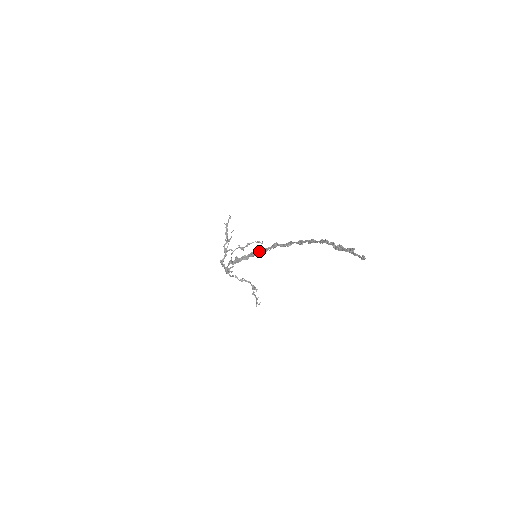
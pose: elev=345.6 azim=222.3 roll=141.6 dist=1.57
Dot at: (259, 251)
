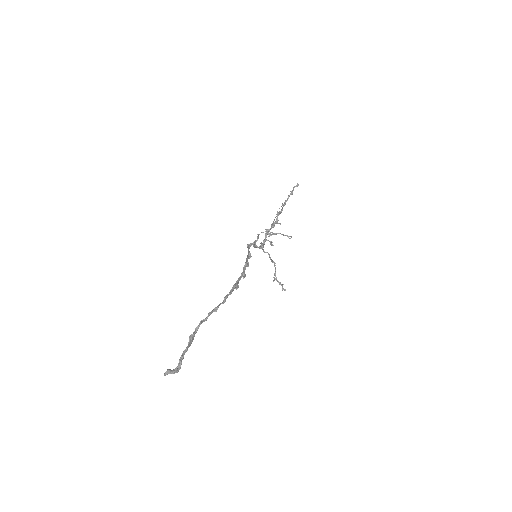
Dot at: (247, 257)
